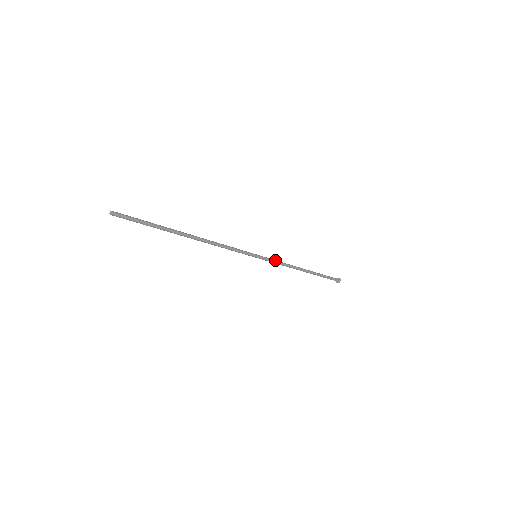
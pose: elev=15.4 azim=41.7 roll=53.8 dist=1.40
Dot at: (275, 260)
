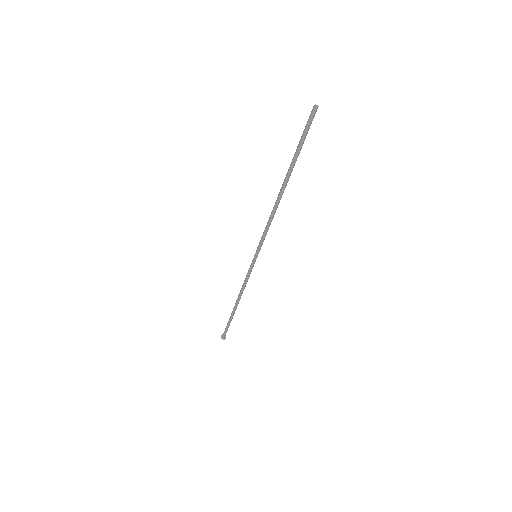
Dot at: occluded
